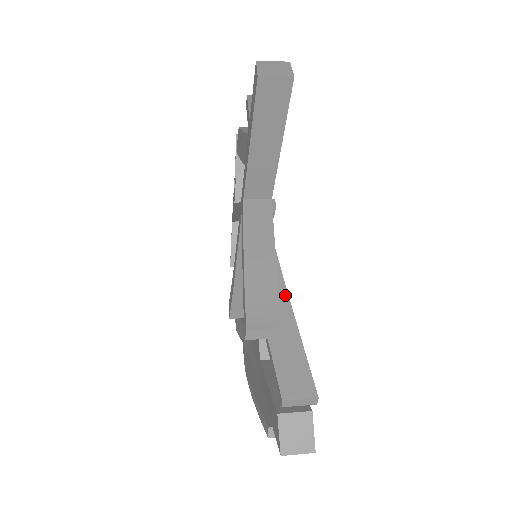
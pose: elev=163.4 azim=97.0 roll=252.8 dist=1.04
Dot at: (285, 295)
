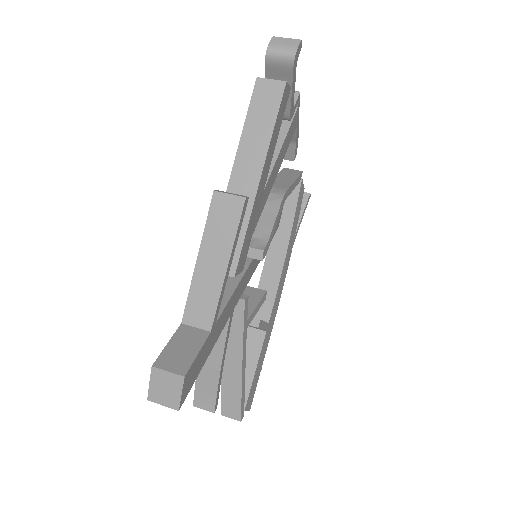
Dot at: (240, 359)
